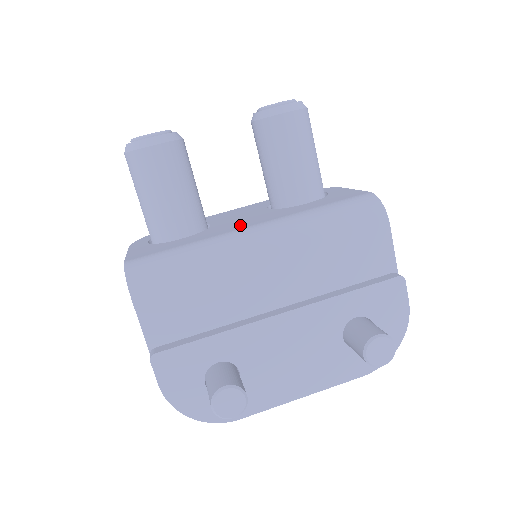
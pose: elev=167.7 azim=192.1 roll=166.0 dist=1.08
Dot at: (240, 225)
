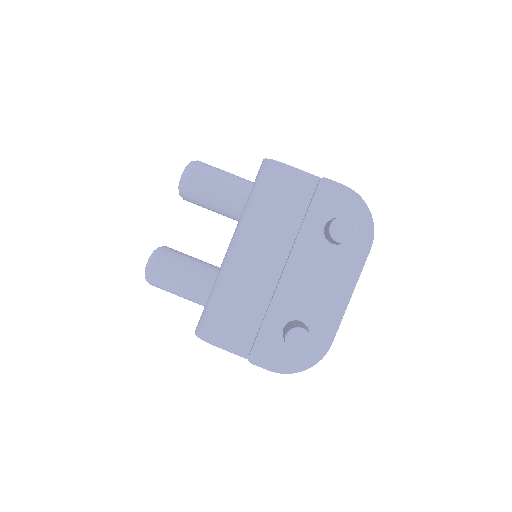
Dot at: occluded
